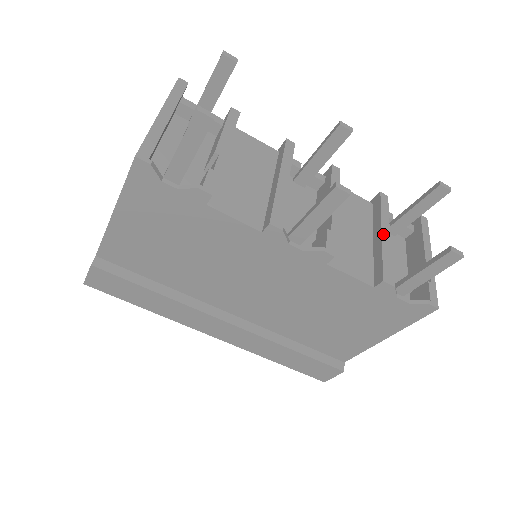
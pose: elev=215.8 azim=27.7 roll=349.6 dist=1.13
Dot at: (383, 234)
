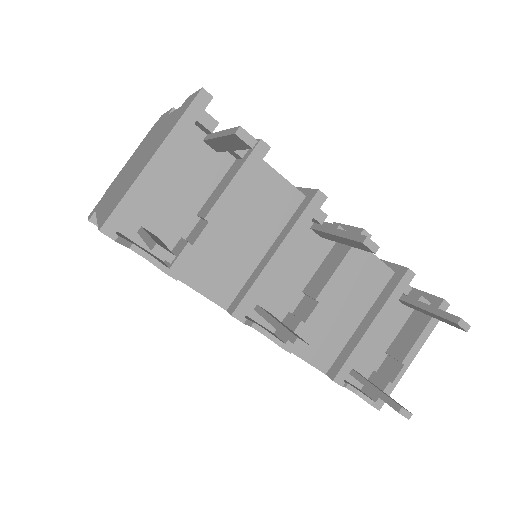
Dot at: (371, 326)
